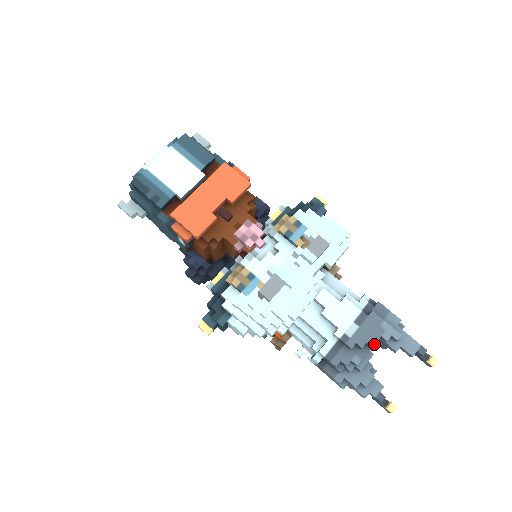
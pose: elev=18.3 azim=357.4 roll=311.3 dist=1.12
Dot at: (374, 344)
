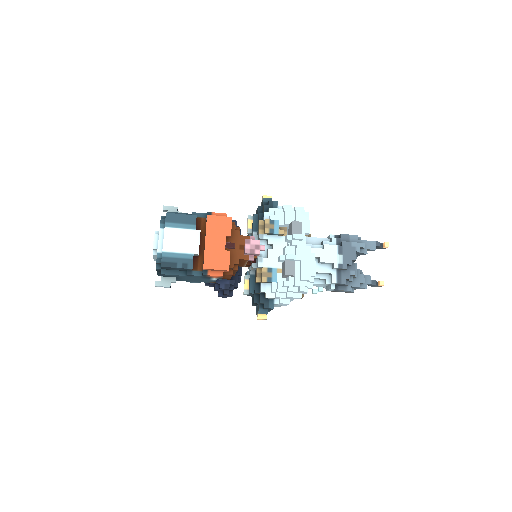
Dot at: occluded
